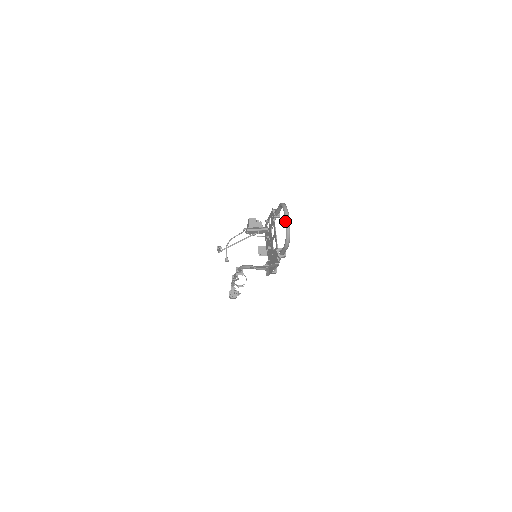
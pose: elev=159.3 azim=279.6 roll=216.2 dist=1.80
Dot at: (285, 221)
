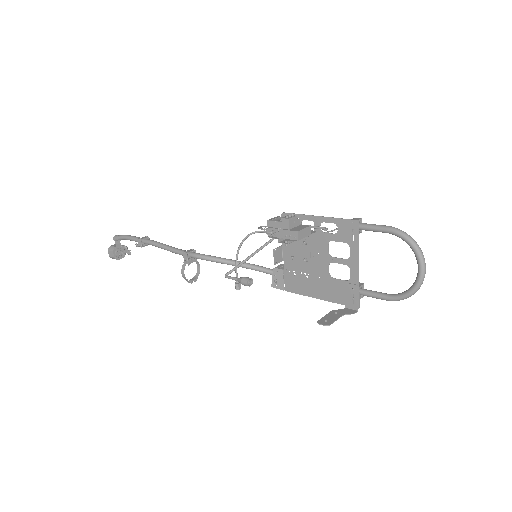
Dot at: (420, 274)
